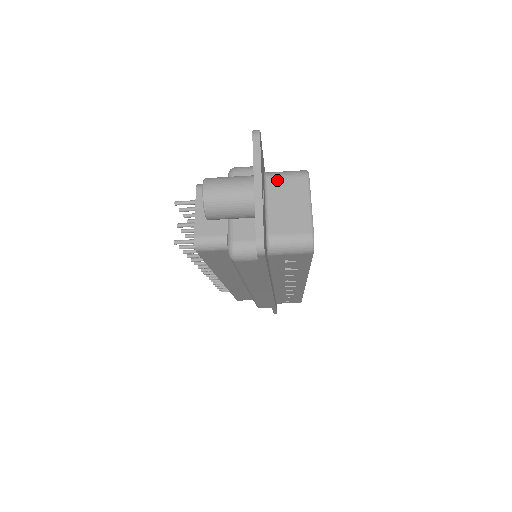
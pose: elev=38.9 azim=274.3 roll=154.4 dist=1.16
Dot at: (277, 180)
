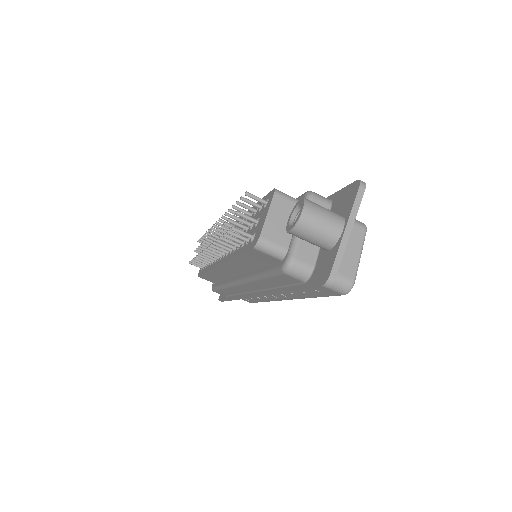
Dot at: occluded
